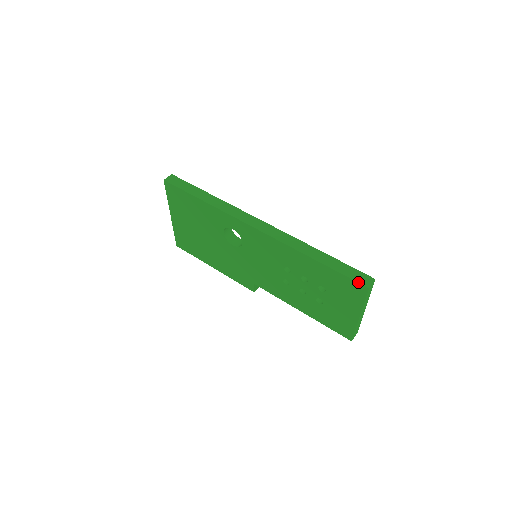
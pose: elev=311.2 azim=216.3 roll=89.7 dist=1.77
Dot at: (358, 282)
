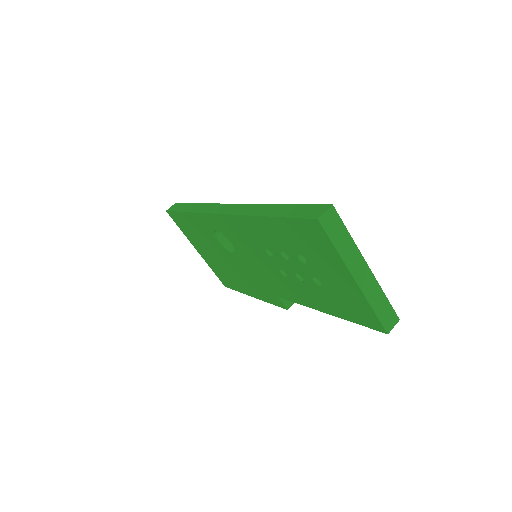
Dot at: (306, 218)
